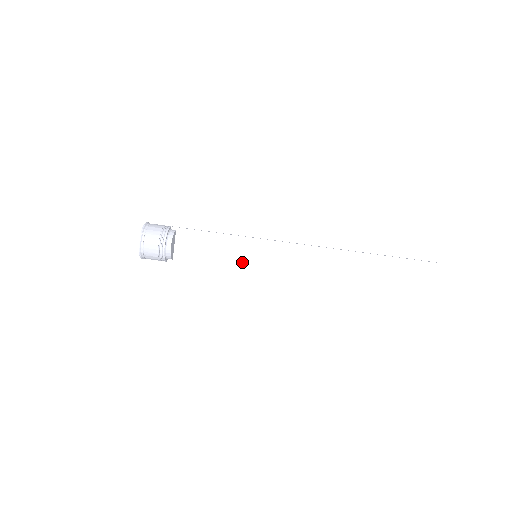
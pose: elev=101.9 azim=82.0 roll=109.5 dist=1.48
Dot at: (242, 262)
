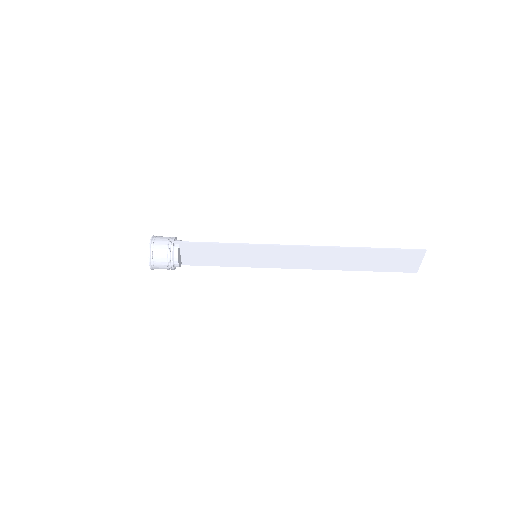
Dot at: (244, 261)
